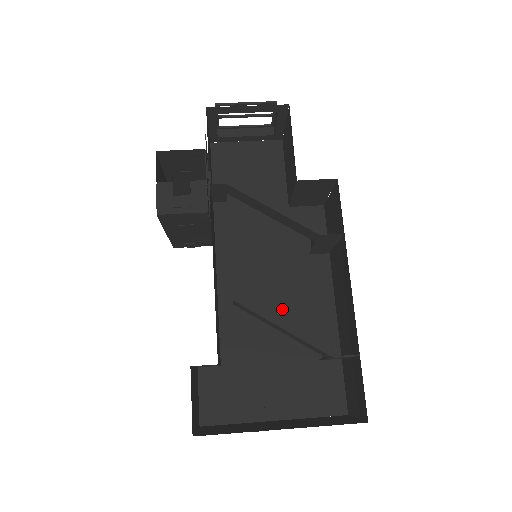
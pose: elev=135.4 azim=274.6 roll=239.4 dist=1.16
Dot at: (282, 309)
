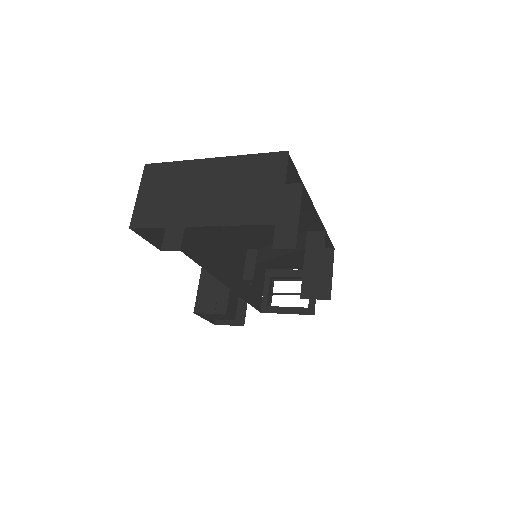
Dot at: occluded
